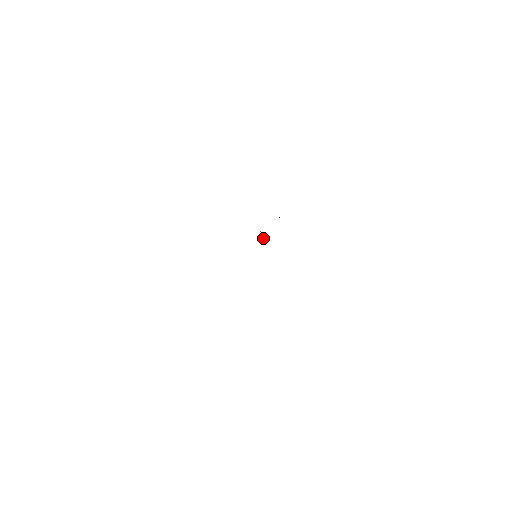
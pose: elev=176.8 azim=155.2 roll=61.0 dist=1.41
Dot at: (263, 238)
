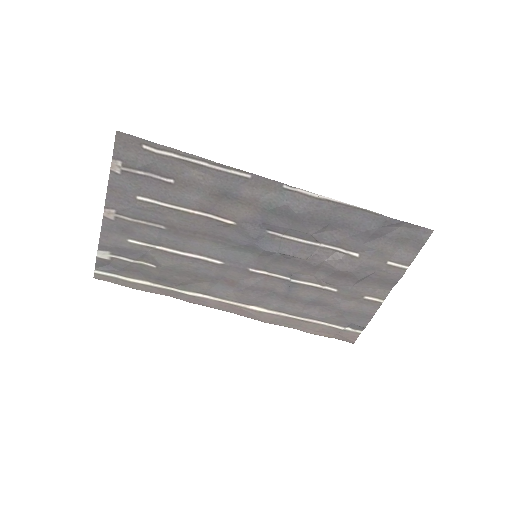
Dot at: (290, 283)
